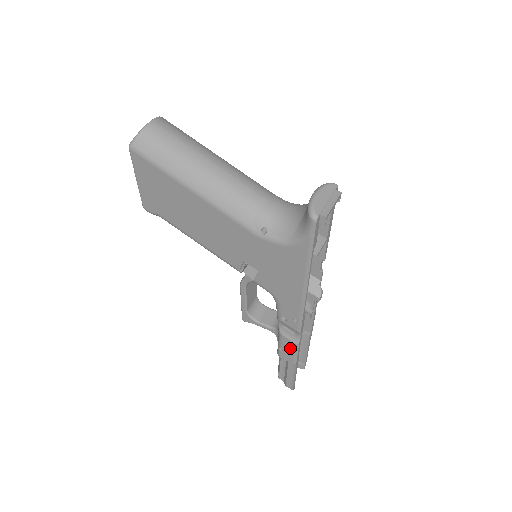
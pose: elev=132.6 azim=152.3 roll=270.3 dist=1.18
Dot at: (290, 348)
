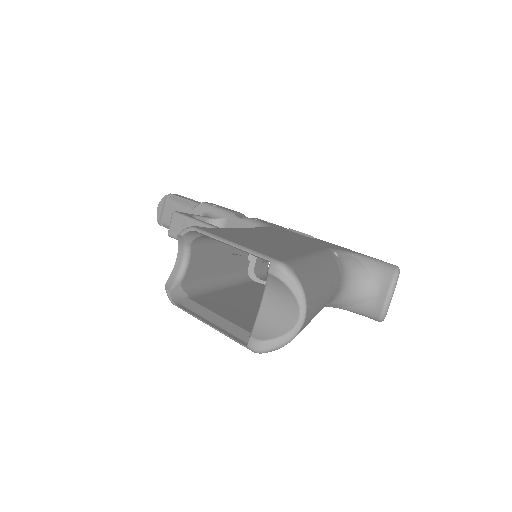
Dot at: occluded
